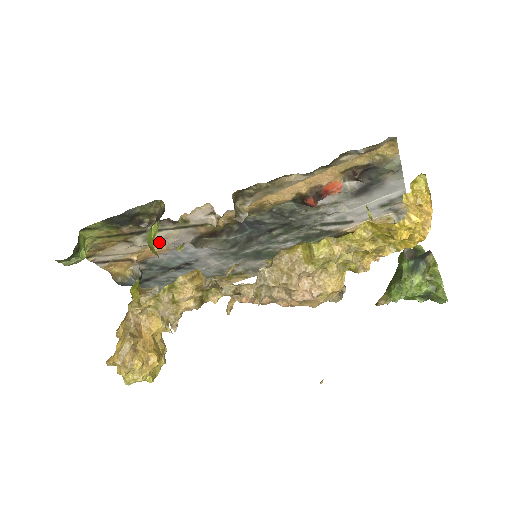
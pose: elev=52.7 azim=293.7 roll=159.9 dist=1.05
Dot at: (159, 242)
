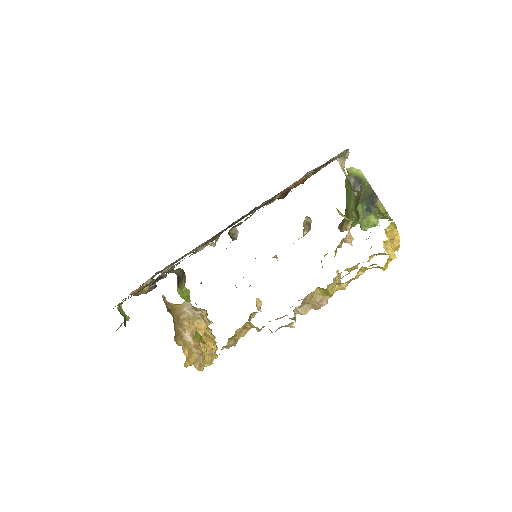
Dot at: (168, 268)
